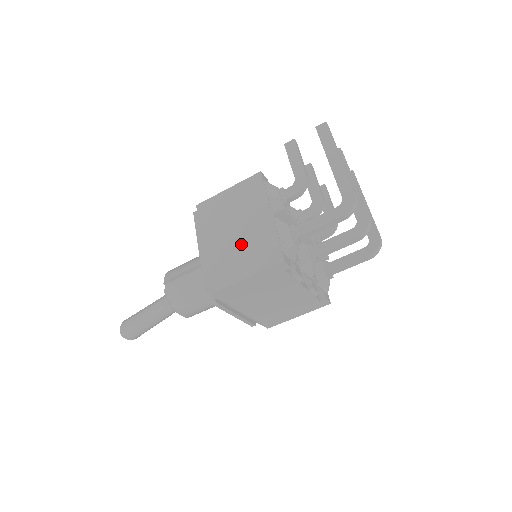
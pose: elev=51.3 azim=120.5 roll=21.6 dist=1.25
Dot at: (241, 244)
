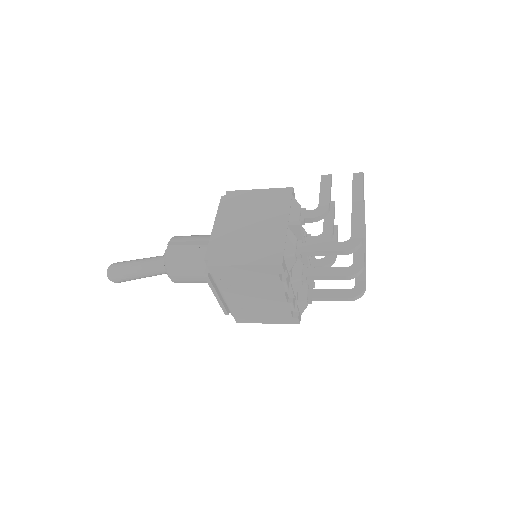
Dot at: (251, 237)
